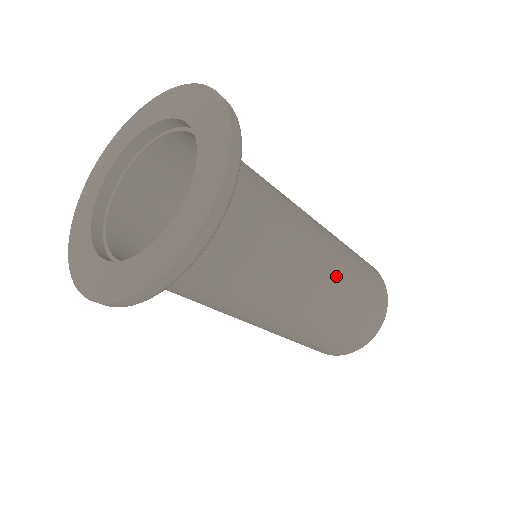
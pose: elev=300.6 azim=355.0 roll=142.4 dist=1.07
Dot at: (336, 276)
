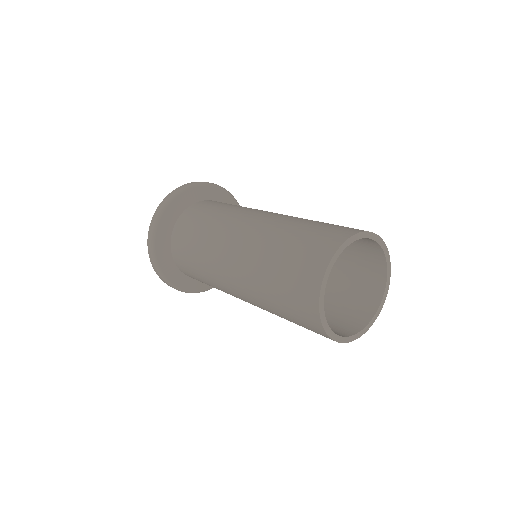
Dot at: (266, 223)
